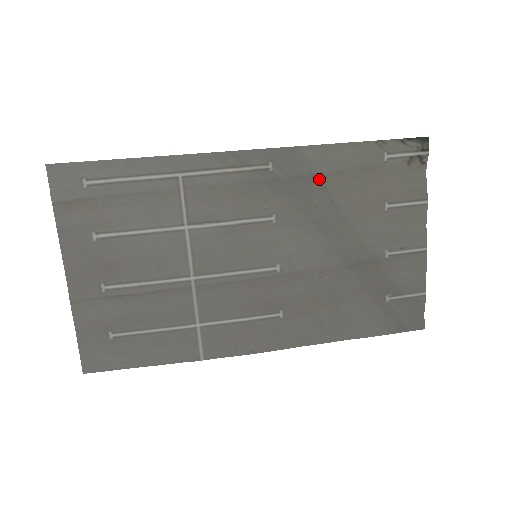
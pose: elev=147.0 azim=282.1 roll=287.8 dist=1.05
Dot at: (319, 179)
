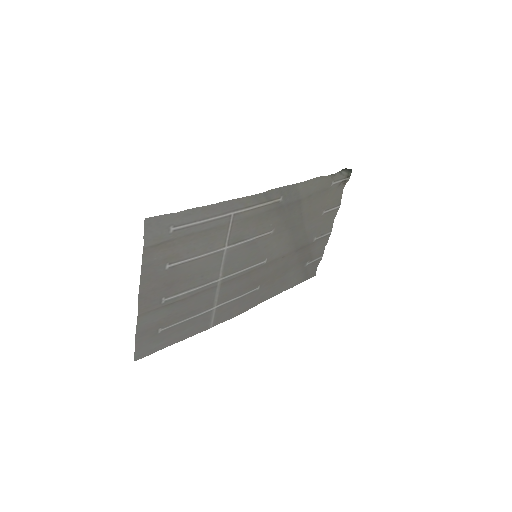
Dot at: (300, 202)
